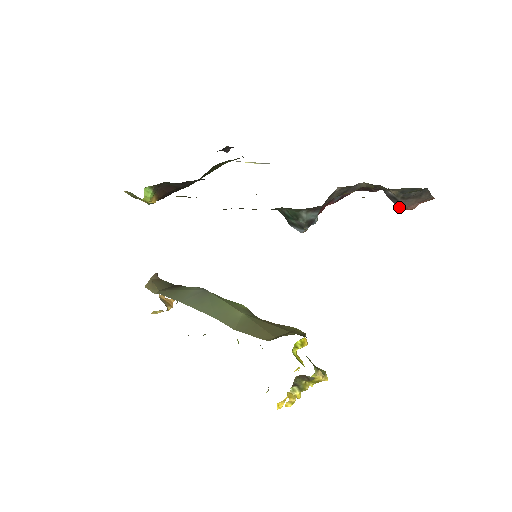
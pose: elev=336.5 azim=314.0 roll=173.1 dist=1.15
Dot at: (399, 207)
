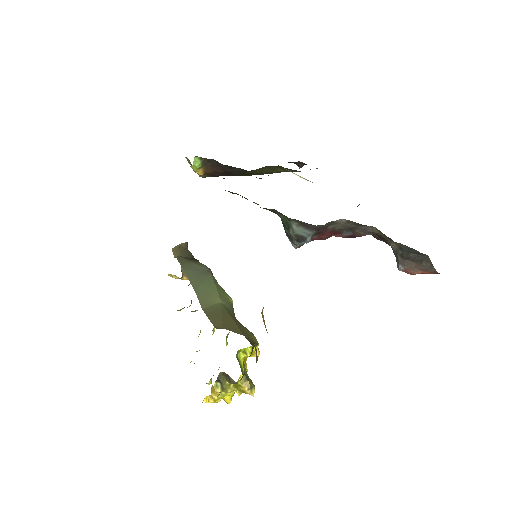
Dot at: (398, 266)
